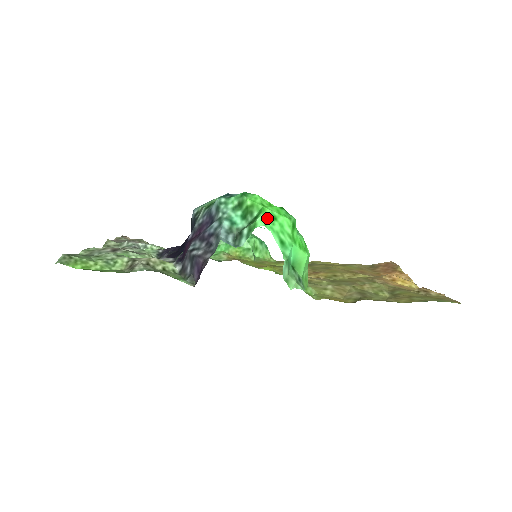
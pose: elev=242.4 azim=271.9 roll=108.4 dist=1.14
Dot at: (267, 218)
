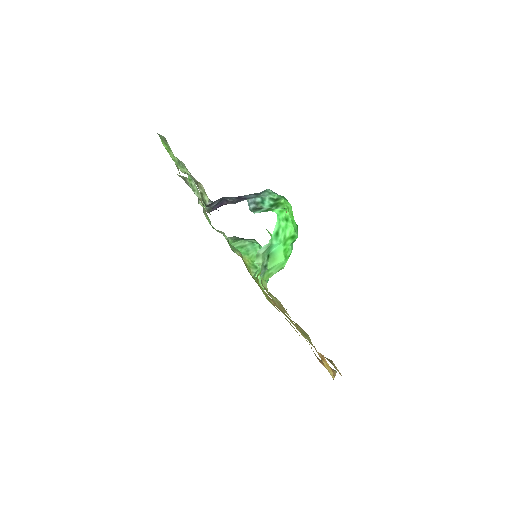
Dot at: (283, 214)
